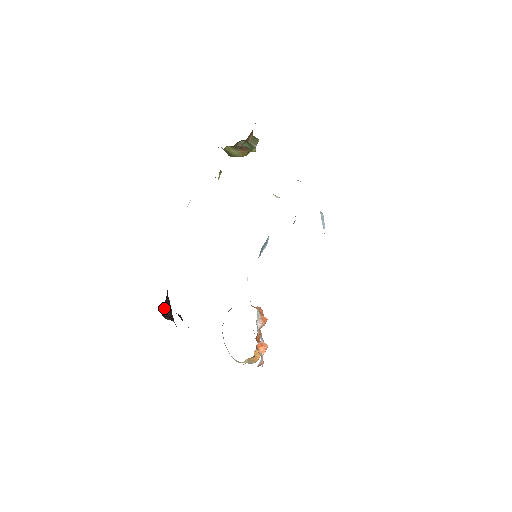
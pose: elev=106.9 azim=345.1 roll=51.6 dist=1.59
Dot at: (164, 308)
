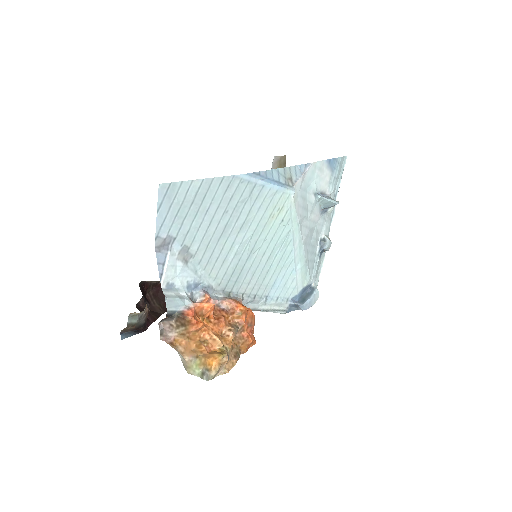
Dot at: occluded
